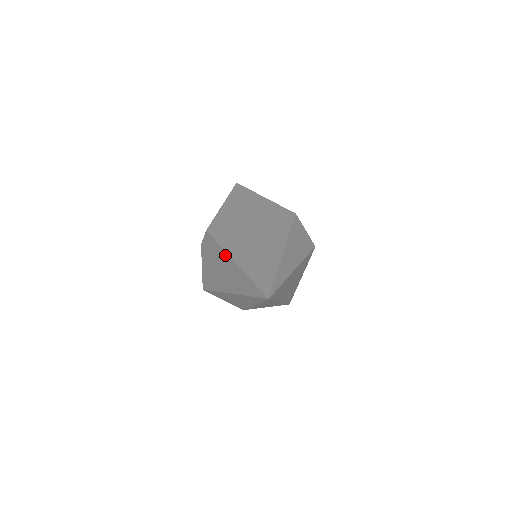
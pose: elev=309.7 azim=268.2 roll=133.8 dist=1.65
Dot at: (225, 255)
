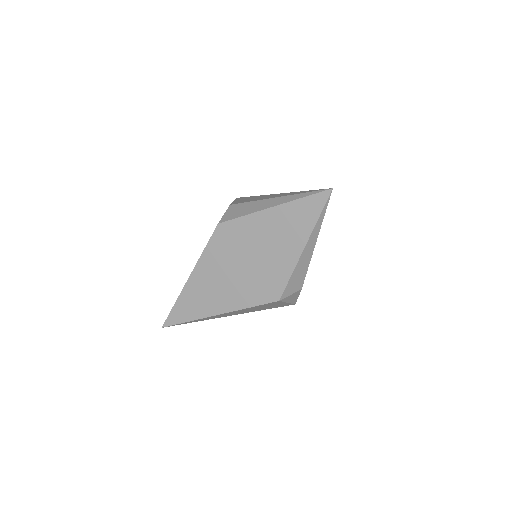
Dot at: (196, 263)
